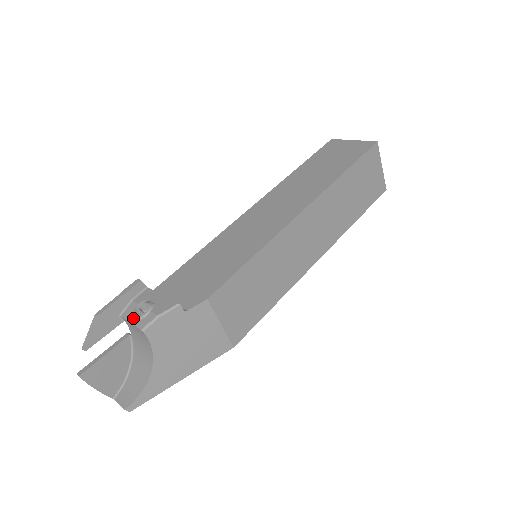
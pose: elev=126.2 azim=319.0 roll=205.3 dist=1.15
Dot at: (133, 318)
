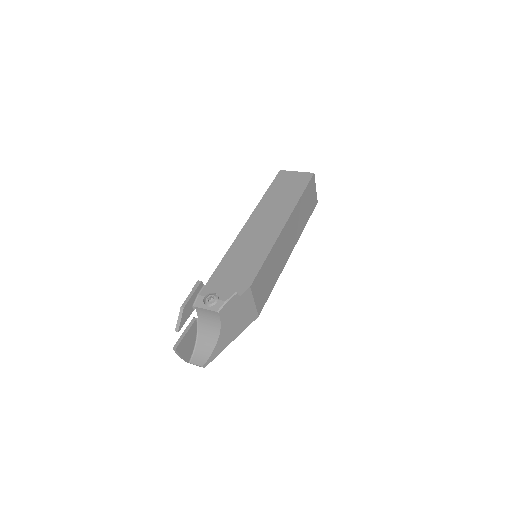
Dot at: (206, 306)
